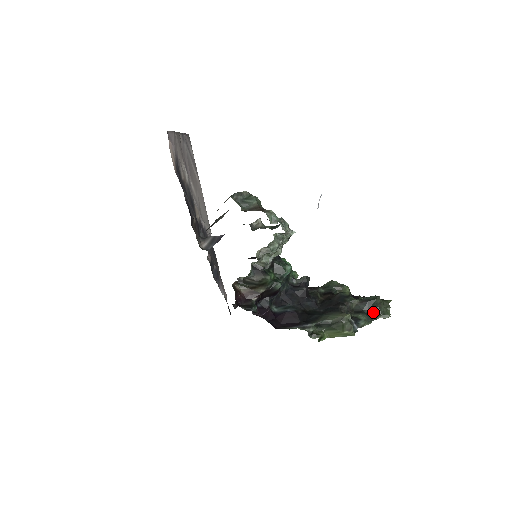
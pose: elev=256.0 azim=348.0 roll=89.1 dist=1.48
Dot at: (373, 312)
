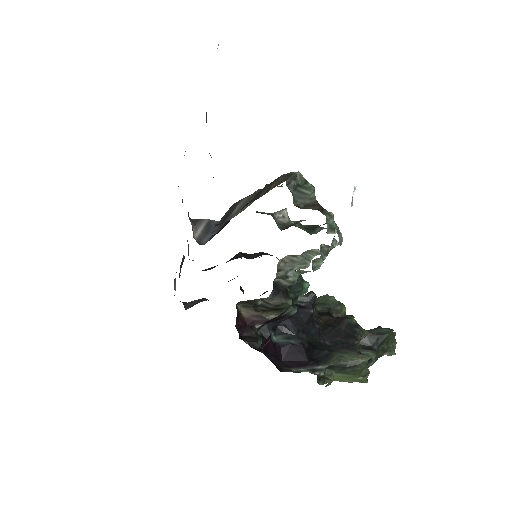
Dot at: (380, 348)
